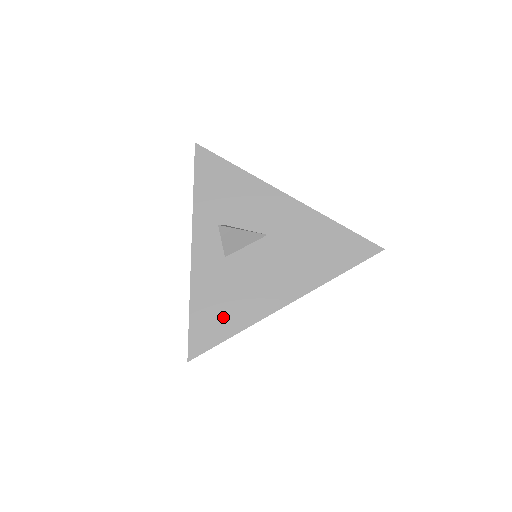
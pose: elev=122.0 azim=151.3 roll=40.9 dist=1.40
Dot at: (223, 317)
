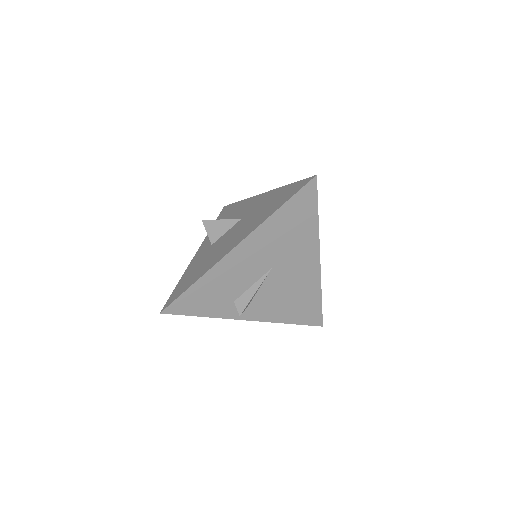
Dot at: (194, 276)
